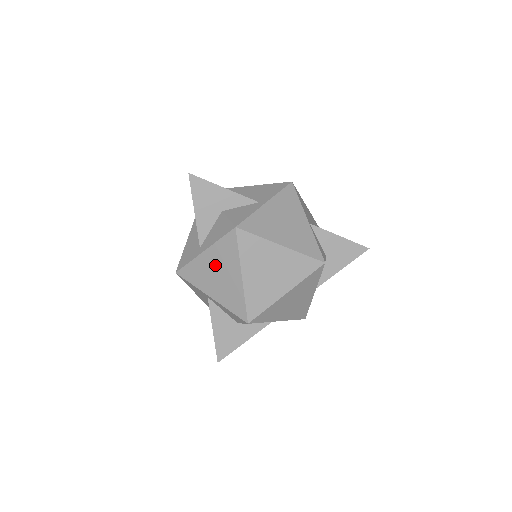
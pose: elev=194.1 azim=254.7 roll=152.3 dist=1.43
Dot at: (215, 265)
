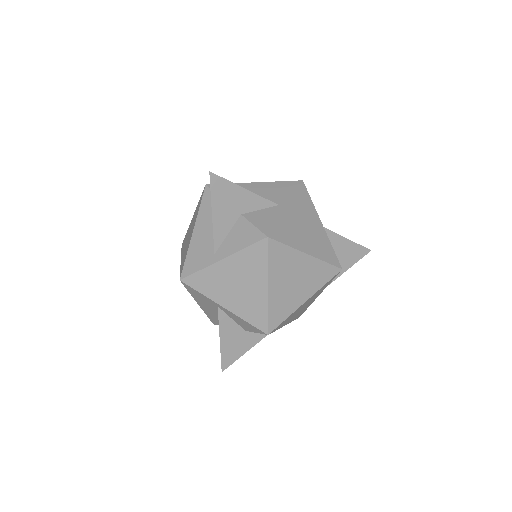
Dot at: (235, 275)
